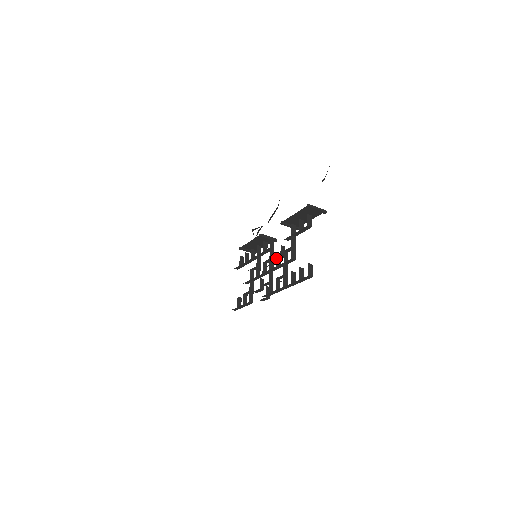
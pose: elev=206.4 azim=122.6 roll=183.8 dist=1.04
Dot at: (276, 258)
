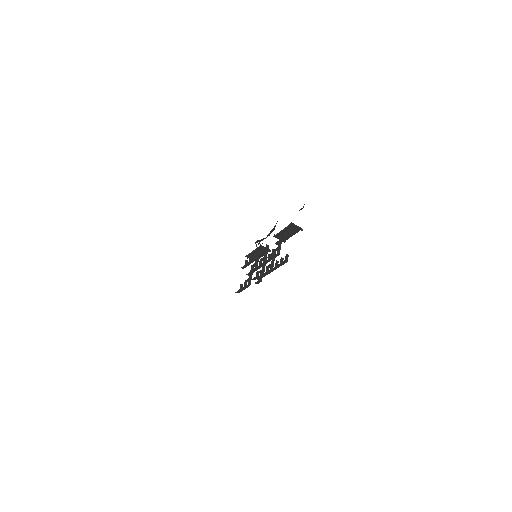
Dot at: (268, 255)
